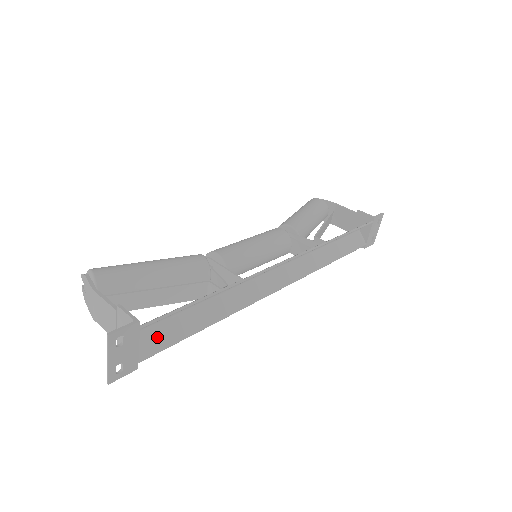
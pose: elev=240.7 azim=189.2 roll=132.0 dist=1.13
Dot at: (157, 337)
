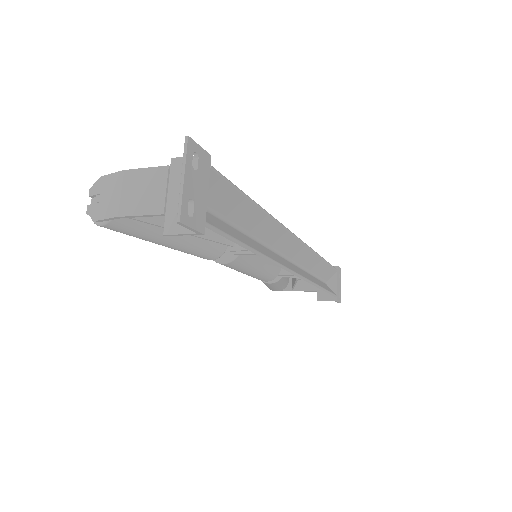
Dot at: (213, 220)
